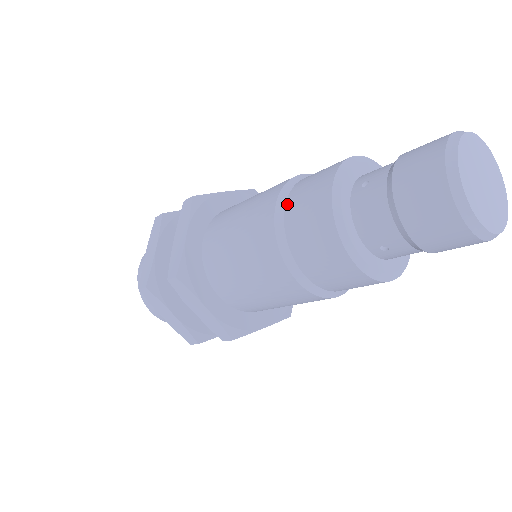
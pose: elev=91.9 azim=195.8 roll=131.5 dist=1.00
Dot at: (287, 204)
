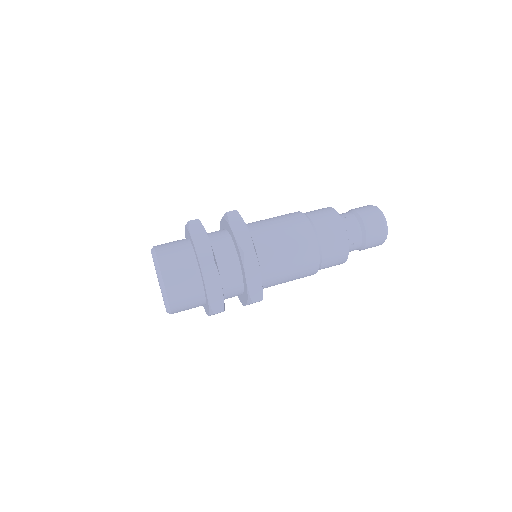
Dot at: (313, 220)
